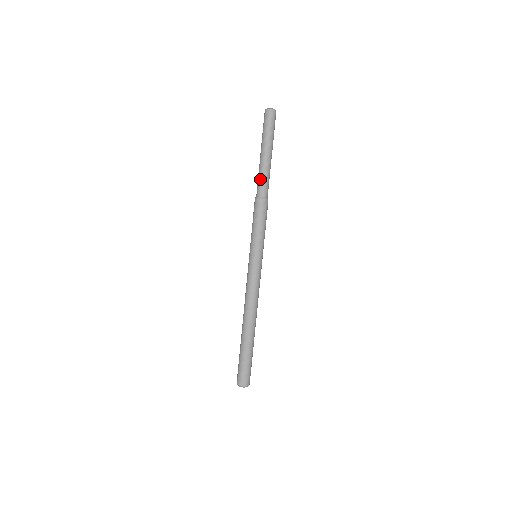
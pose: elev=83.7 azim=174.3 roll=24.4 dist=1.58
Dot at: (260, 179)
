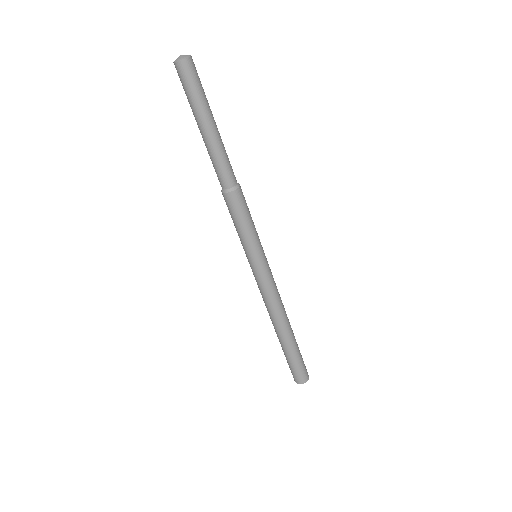
Dot at: (213, 165)
